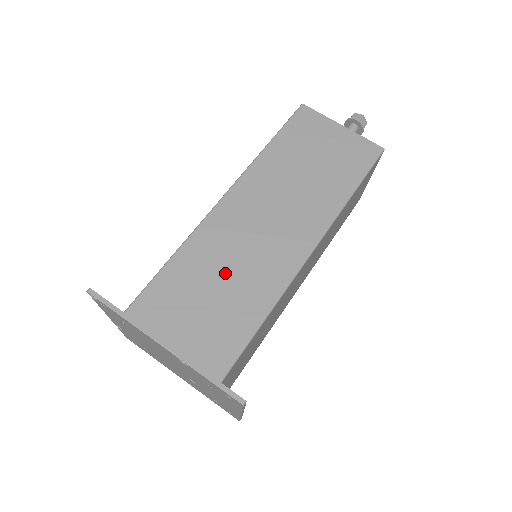
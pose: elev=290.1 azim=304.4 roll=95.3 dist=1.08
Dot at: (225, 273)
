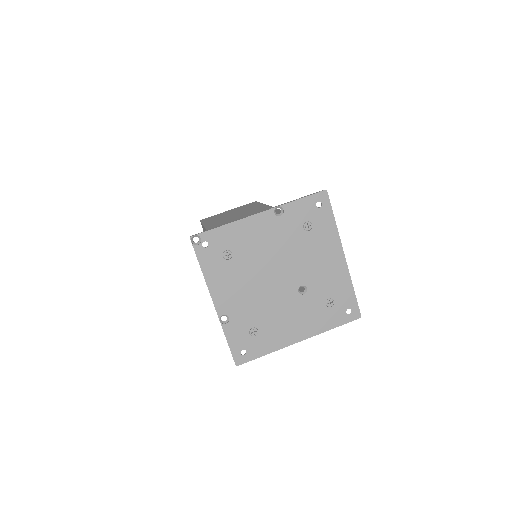
Dot at: occluded
